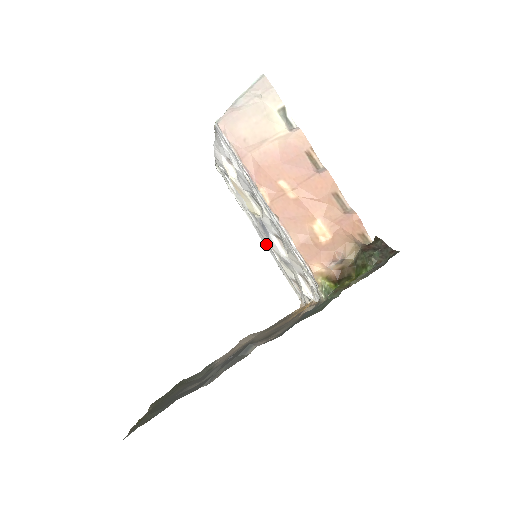
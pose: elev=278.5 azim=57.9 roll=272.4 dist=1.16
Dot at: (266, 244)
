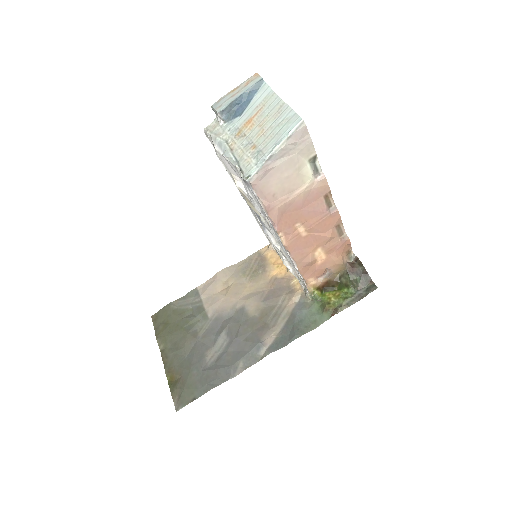
Dot at: (249, 206)
